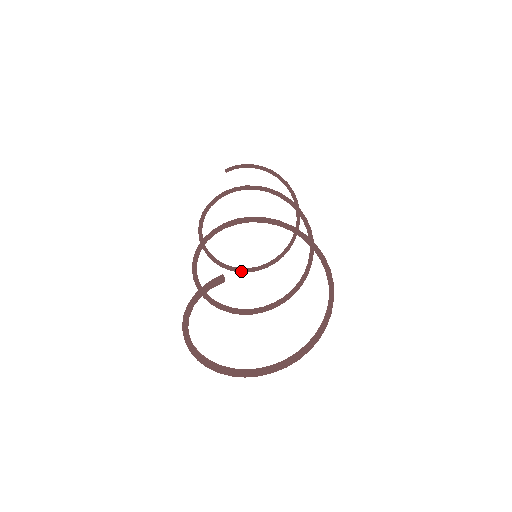
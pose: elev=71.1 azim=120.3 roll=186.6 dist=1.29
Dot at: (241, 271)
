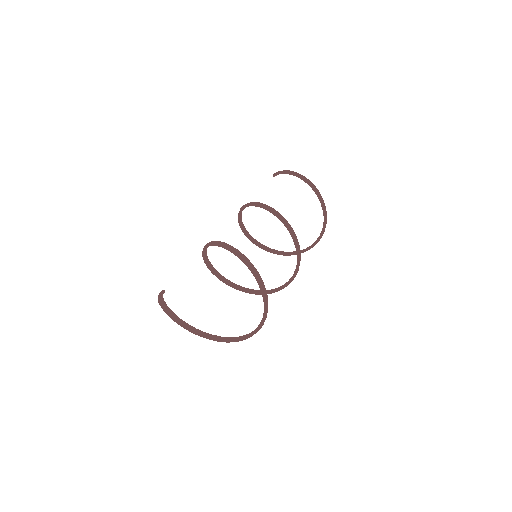
Dot at: (283, 254)
